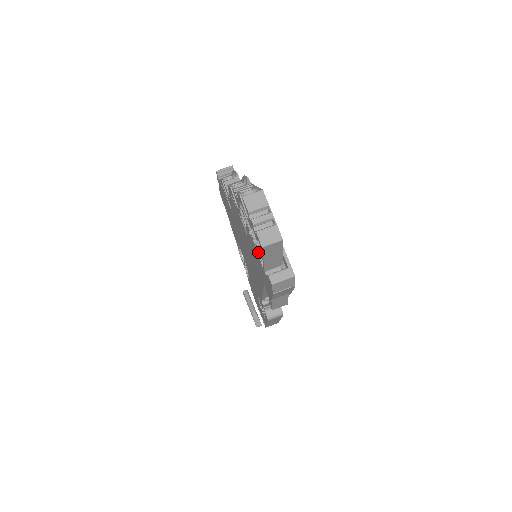
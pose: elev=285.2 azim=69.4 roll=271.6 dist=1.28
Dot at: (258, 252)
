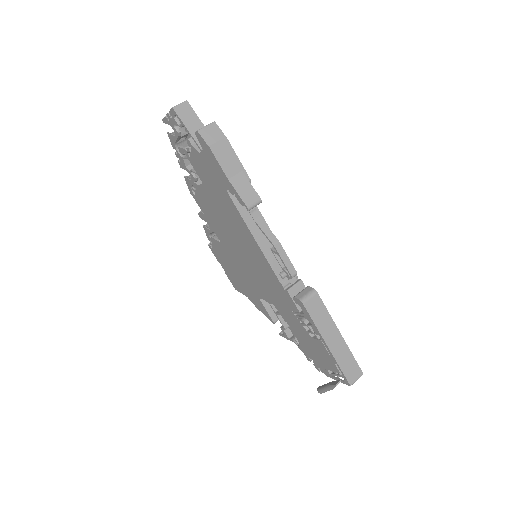
Dot at: (191, 144)
